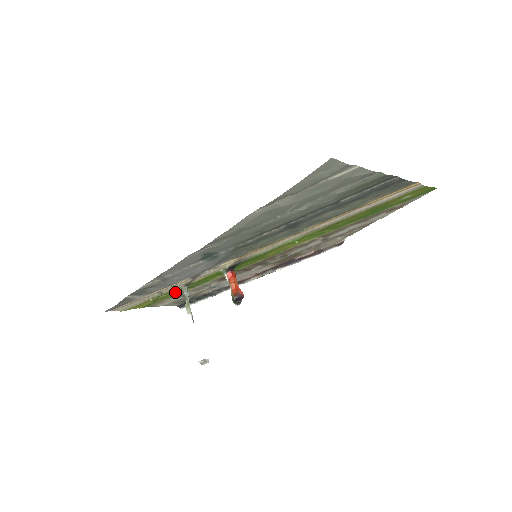
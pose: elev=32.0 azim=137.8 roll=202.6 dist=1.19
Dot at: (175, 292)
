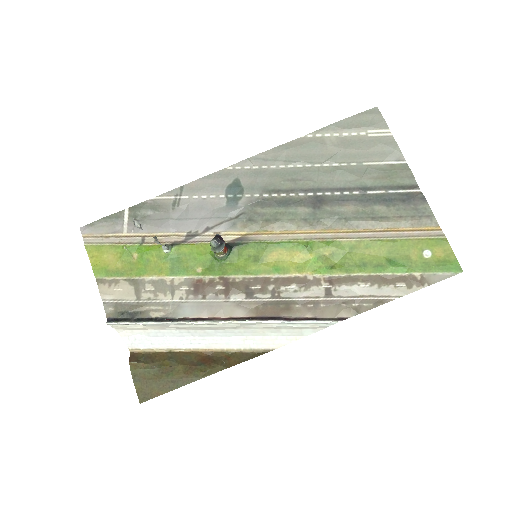
Dot at: (147, 262)
